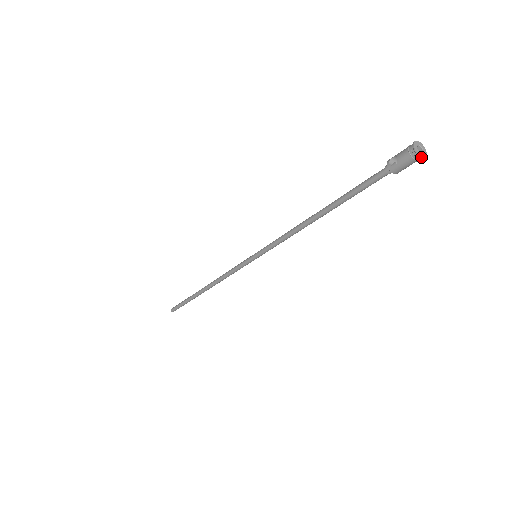
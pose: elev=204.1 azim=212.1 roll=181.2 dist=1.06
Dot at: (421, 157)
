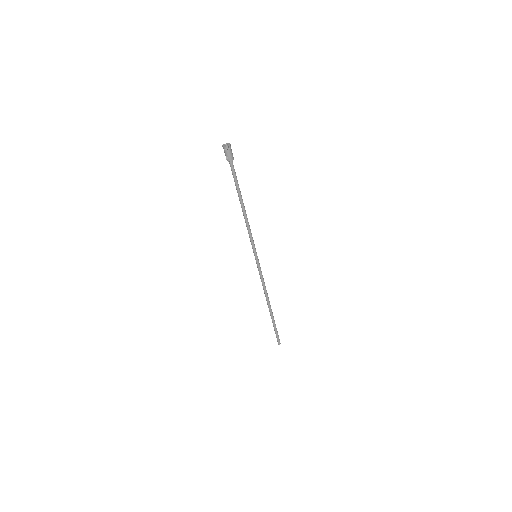
Dot at: (229, 146)
